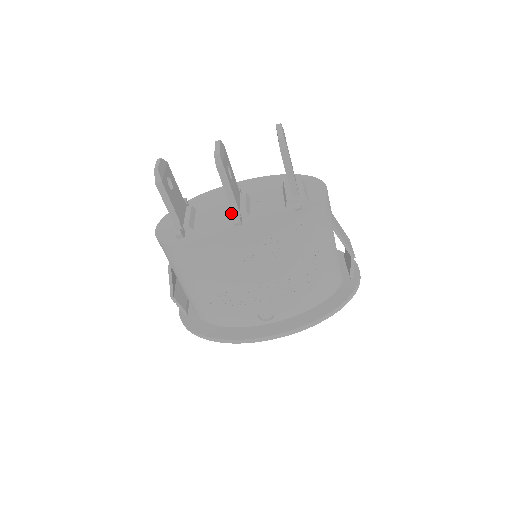
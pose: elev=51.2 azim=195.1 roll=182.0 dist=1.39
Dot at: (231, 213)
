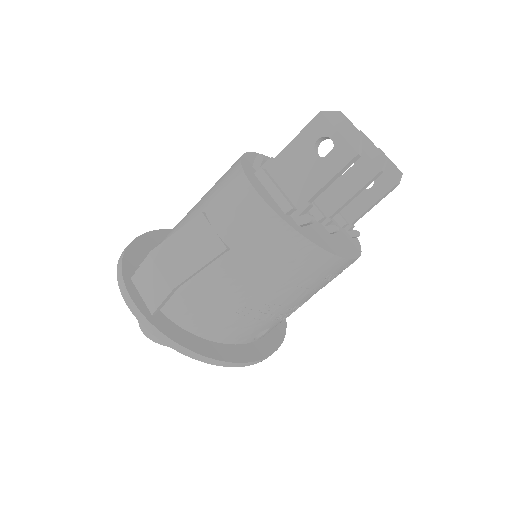
Dot at: (324, 214)
